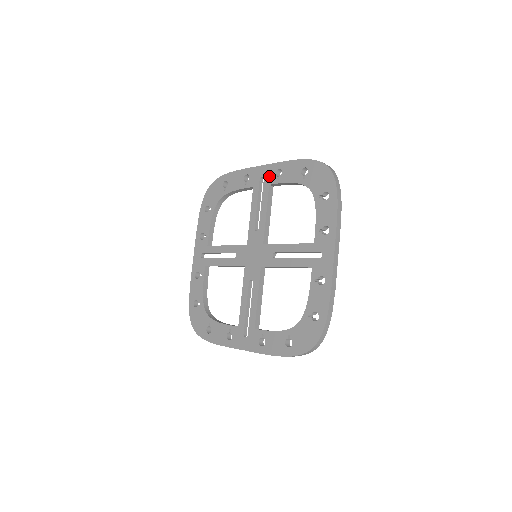
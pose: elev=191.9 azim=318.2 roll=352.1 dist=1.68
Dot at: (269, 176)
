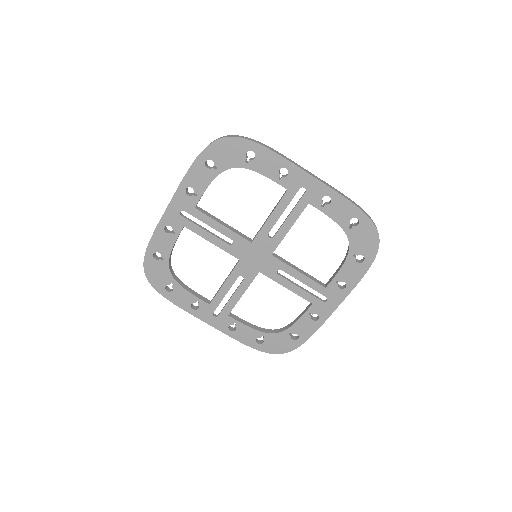
Dot at: (314, 195)
